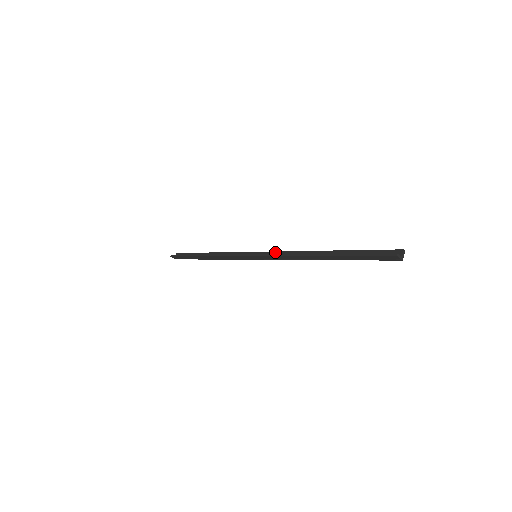
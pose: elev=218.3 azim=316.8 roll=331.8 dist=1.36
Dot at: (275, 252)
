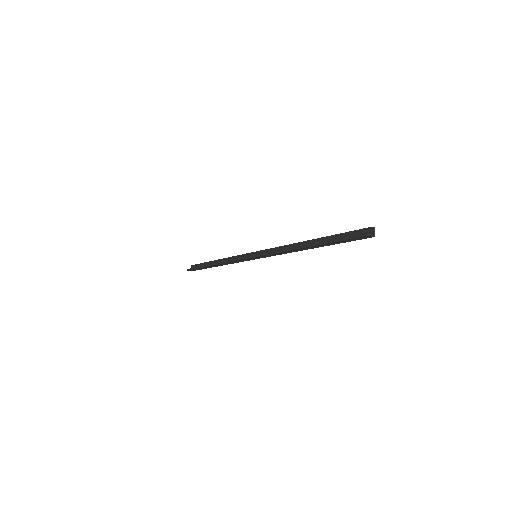
Dot at: (270, 249)
